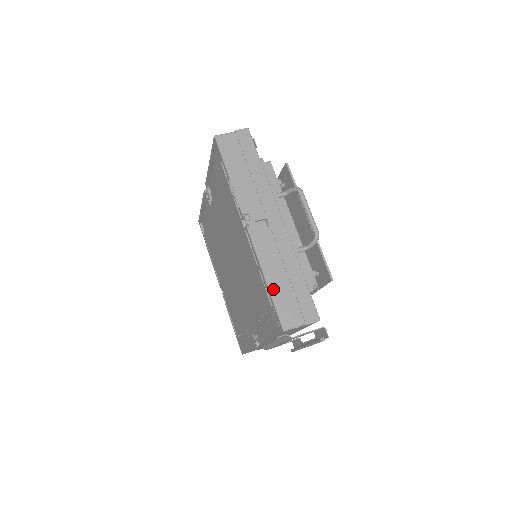
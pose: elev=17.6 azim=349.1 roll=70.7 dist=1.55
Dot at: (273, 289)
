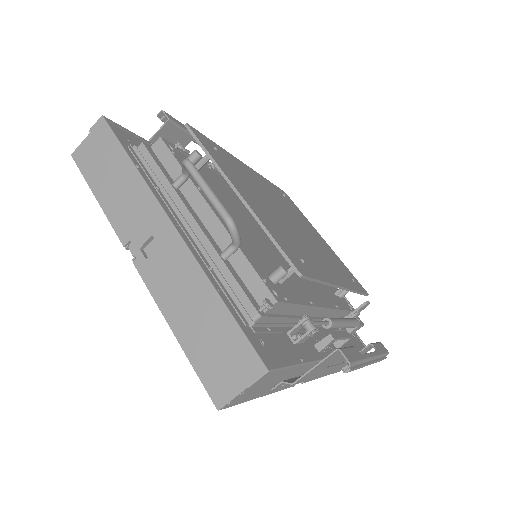
Dot at: (187, 344)
